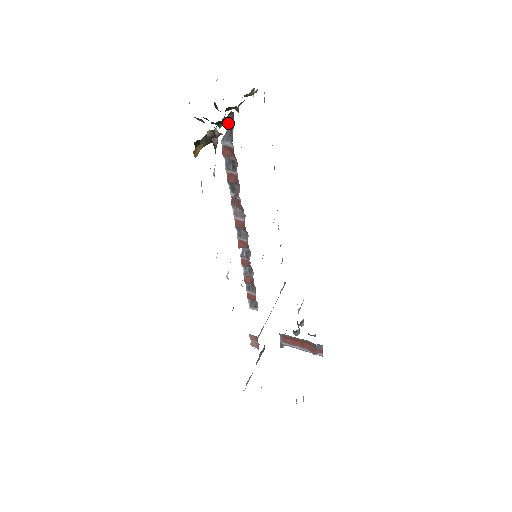
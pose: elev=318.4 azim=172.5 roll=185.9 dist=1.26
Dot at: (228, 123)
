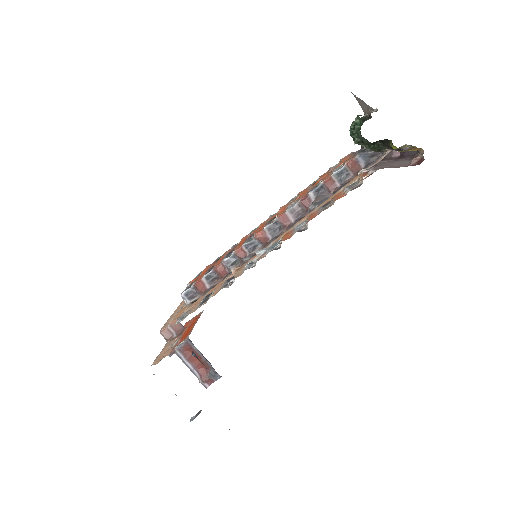
Dot at: occluded
